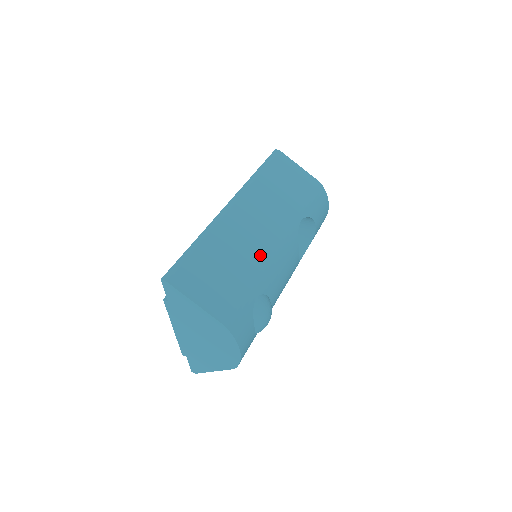
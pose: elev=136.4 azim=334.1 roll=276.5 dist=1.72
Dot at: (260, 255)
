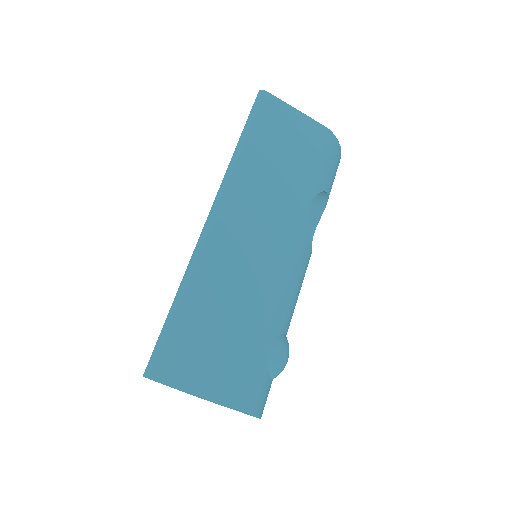
Dot at: (265, 285)
